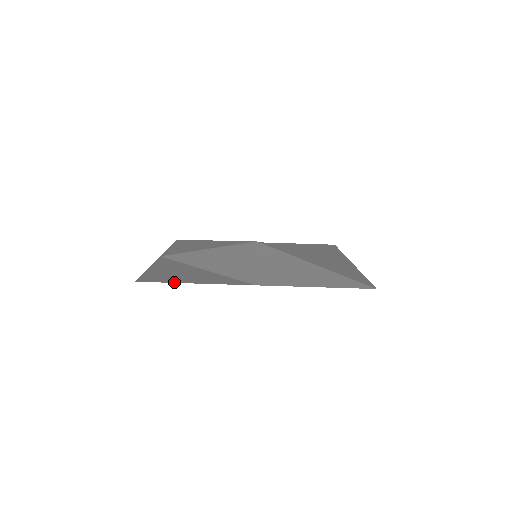
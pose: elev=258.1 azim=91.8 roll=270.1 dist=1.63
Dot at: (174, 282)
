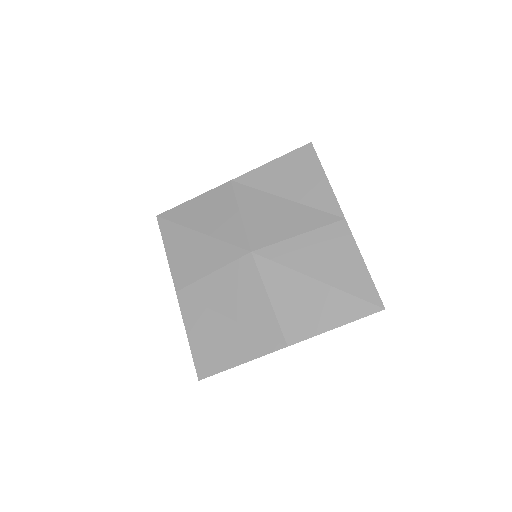
Dot at: (226, 369)
